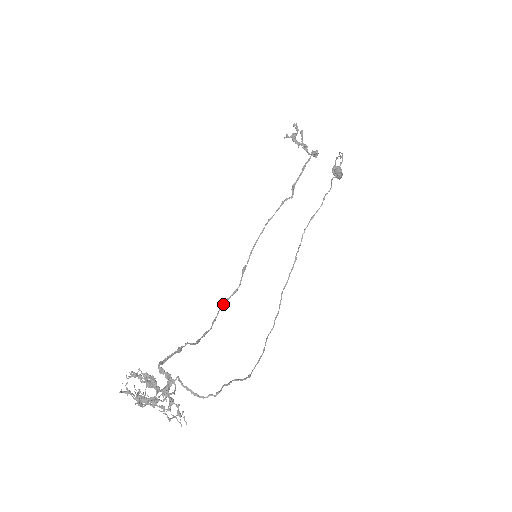
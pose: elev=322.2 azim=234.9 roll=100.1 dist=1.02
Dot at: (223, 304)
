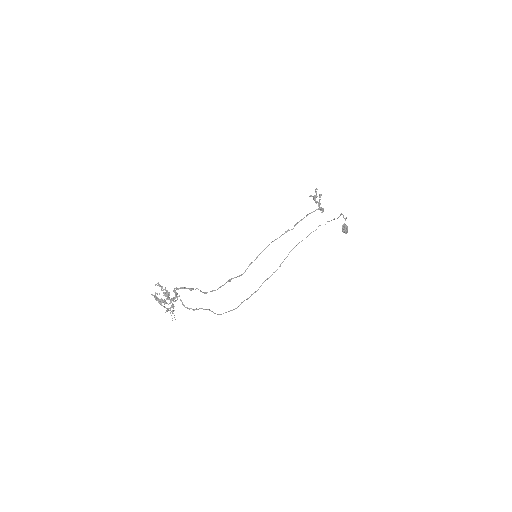
Dot at: (230, 279)
